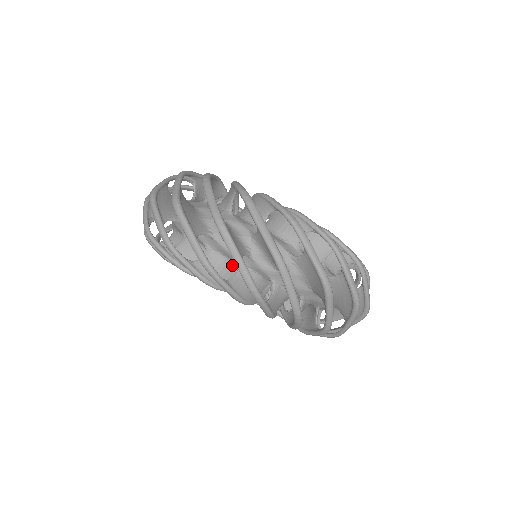
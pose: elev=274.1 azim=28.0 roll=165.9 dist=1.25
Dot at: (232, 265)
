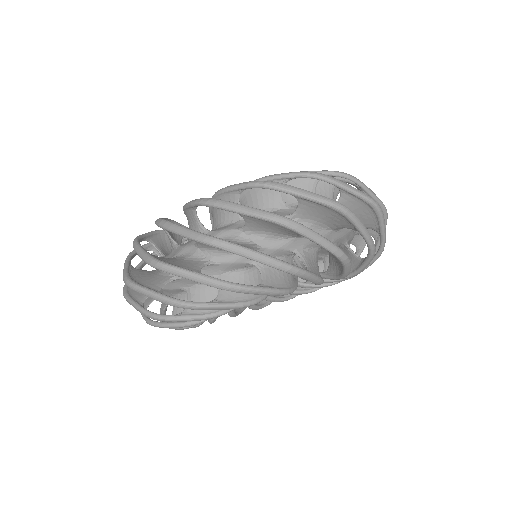
Dot at: (286, 261)
